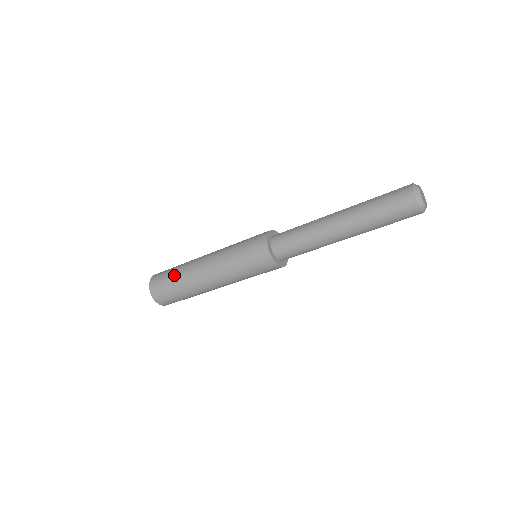
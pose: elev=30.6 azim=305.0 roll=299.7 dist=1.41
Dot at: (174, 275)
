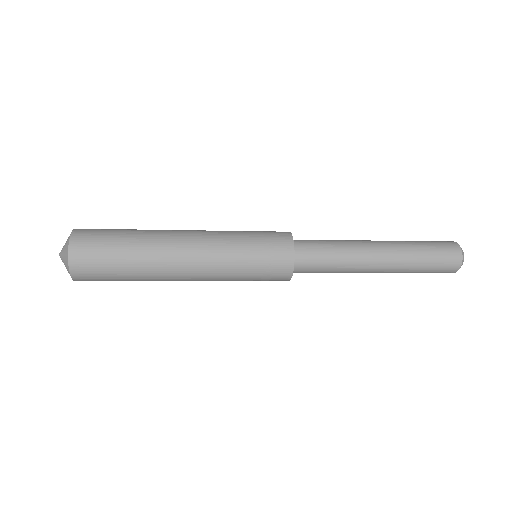
Dot at: (126, 244)
